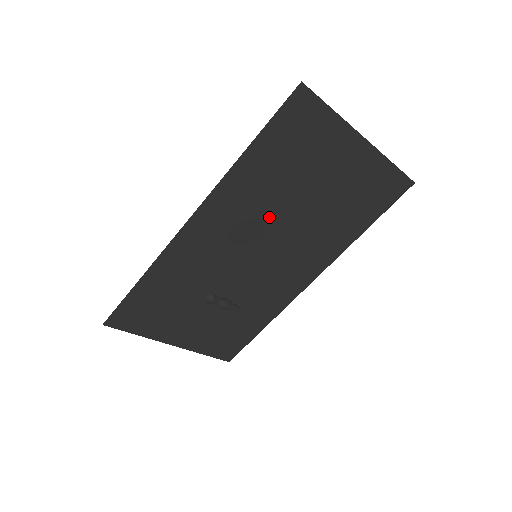
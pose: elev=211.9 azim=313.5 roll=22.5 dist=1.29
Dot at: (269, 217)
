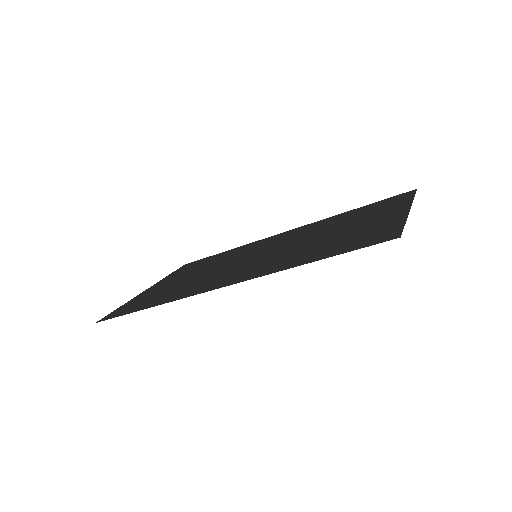
Dot at: (287, 250)
